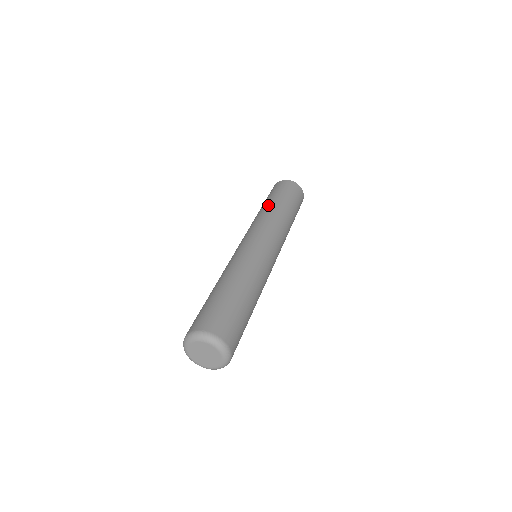
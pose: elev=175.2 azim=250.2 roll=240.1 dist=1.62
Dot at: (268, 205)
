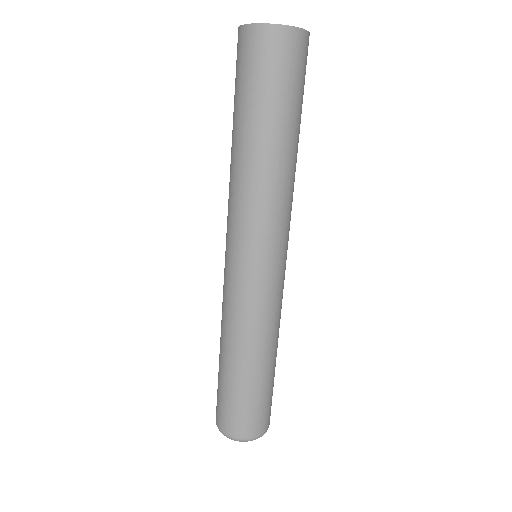
Dot at: (256, 149)
